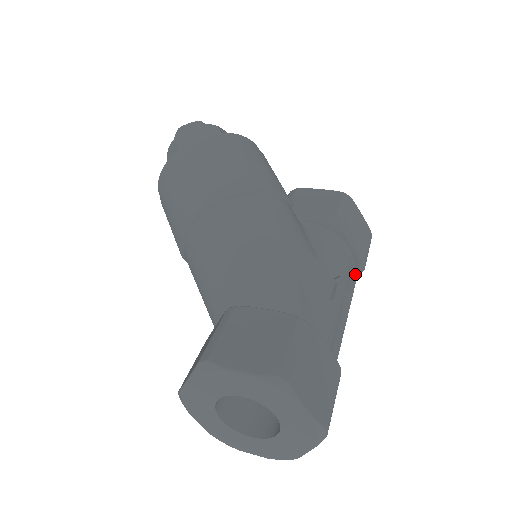
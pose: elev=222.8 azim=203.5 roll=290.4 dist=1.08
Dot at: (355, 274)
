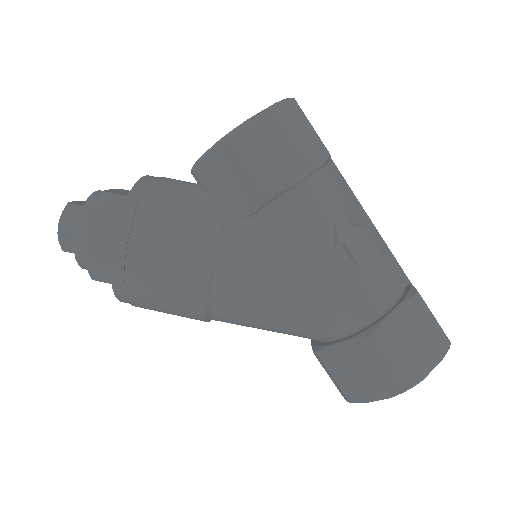
Dot at: (327, 163)
